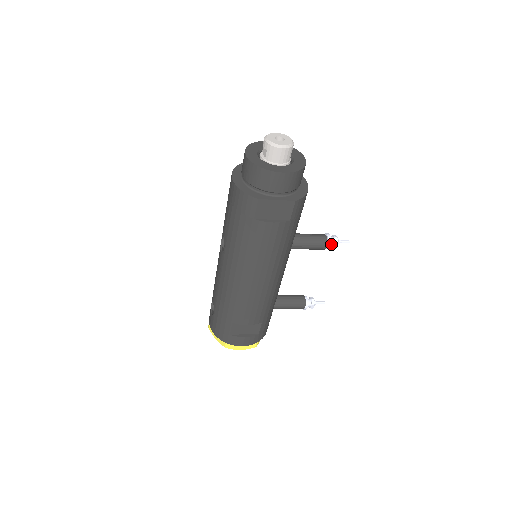
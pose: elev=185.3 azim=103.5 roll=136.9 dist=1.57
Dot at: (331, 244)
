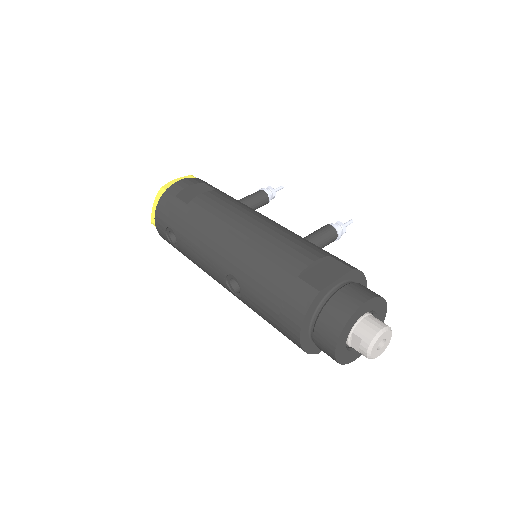
Dot at: occluded
